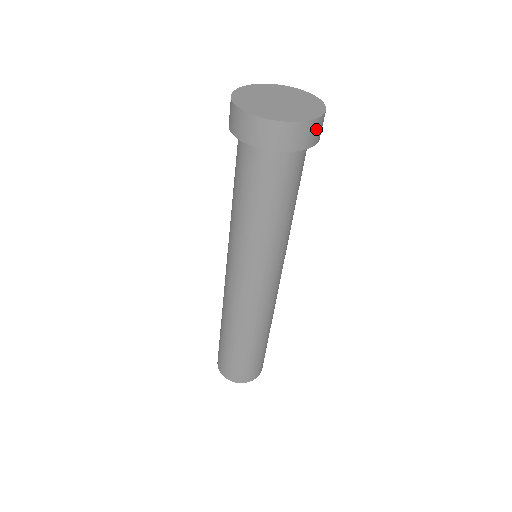
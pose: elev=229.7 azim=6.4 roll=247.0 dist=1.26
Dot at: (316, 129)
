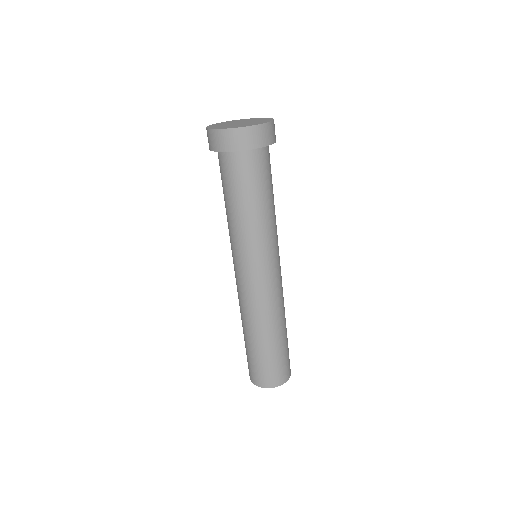
Dot at: (252, 135)
